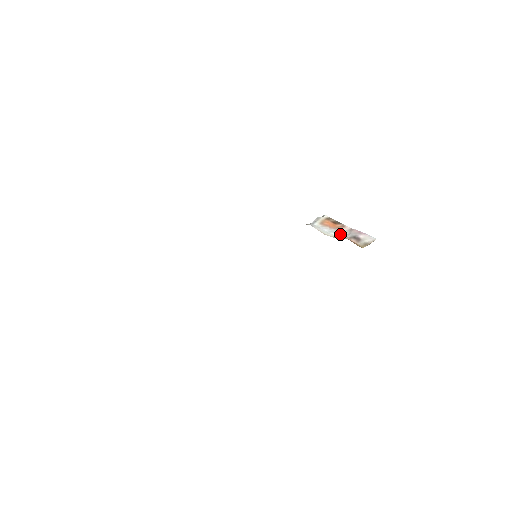
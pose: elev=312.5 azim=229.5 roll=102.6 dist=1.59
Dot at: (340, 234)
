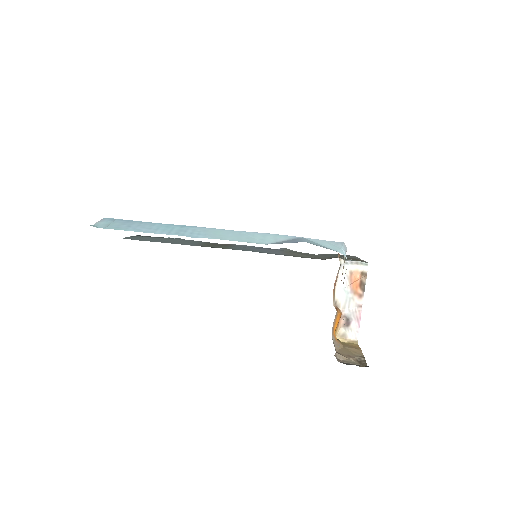
Dot at: (346, 302)
